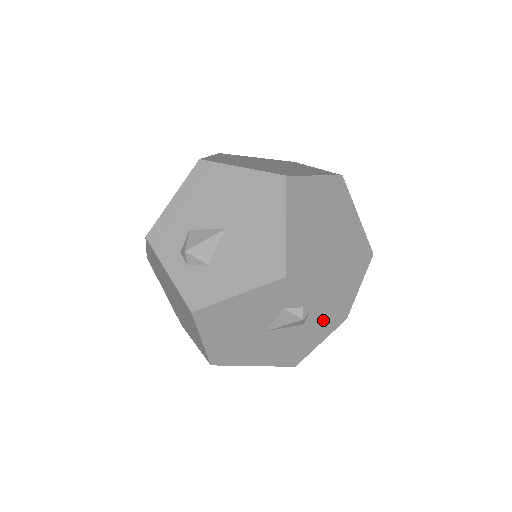
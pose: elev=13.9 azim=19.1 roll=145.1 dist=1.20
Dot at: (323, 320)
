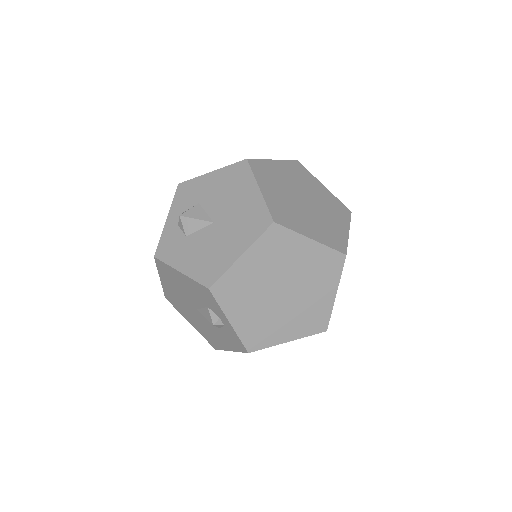
Dot at: (233, 338)
